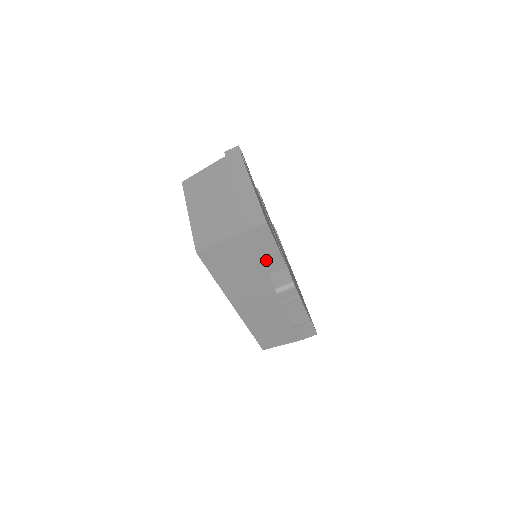
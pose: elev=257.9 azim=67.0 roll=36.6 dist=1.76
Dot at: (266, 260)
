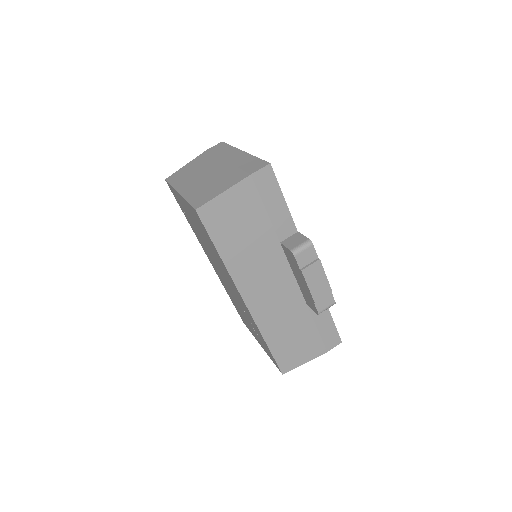
Dot at: (274, 220)
